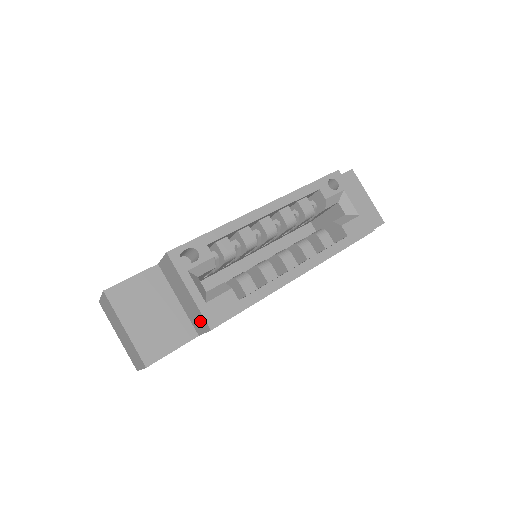
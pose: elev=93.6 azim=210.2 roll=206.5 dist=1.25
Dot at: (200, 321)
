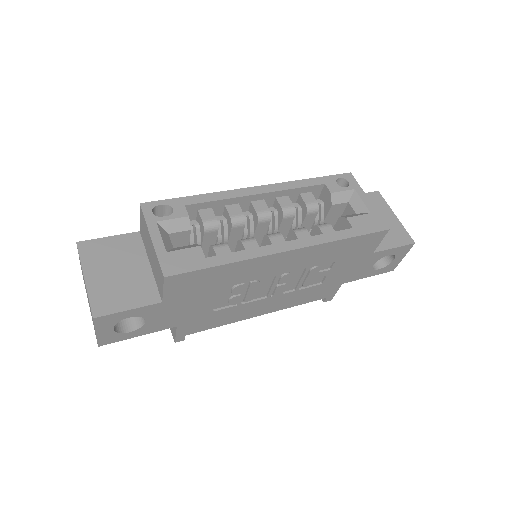
Dot at: (159, 274)
